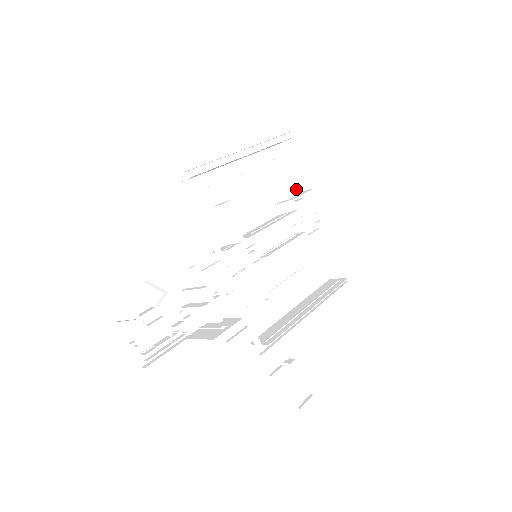
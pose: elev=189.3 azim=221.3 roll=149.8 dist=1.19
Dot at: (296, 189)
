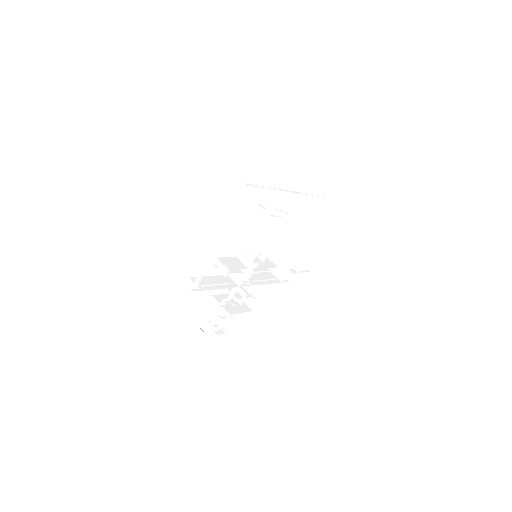
Dot at: occluded
